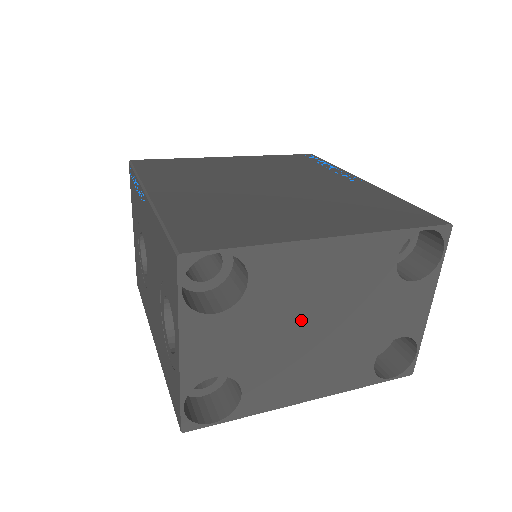
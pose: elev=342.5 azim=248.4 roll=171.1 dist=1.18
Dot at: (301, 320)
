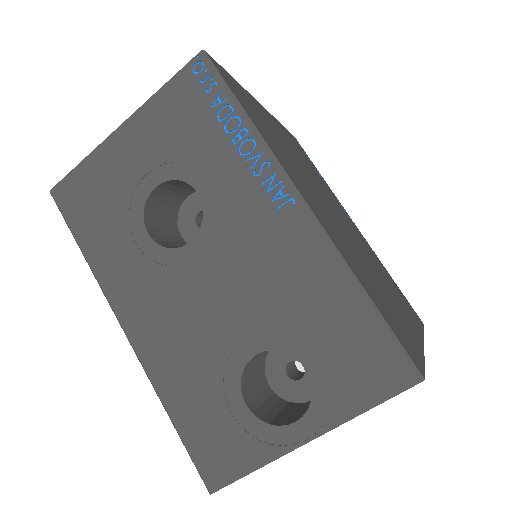
Dot at: occluded
